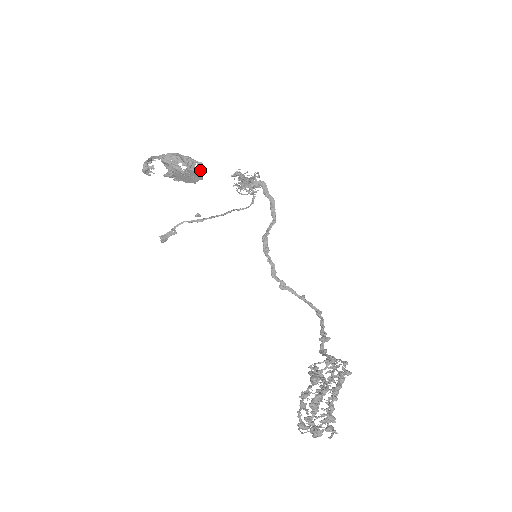
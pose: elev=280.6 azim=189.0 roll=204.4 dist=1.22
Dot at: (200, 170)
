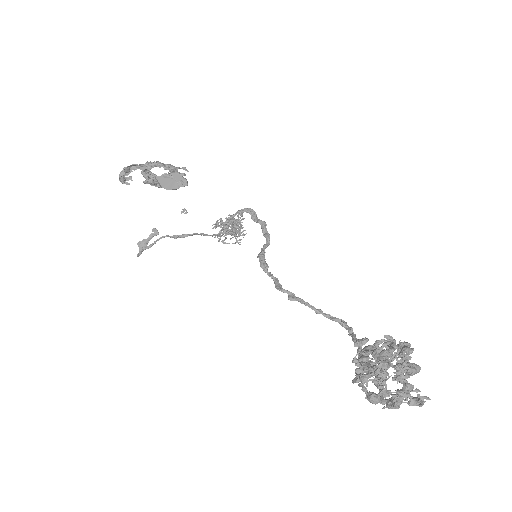
Dot at: (184, 173)
